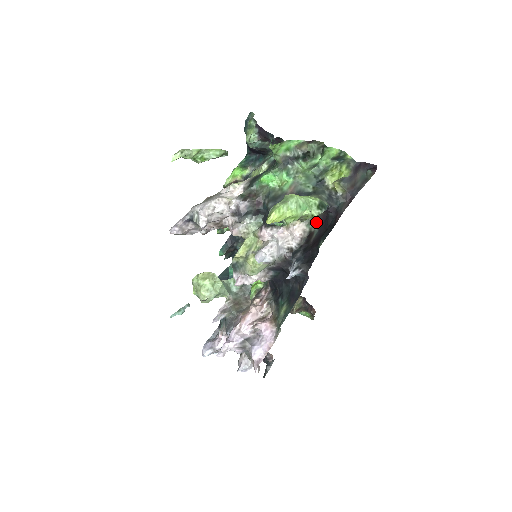
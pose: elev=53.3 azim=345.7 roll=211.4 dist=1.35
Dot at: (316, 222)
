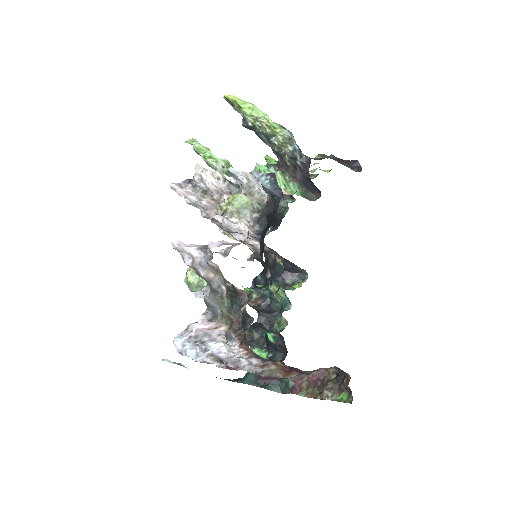
Dot at: occluded
